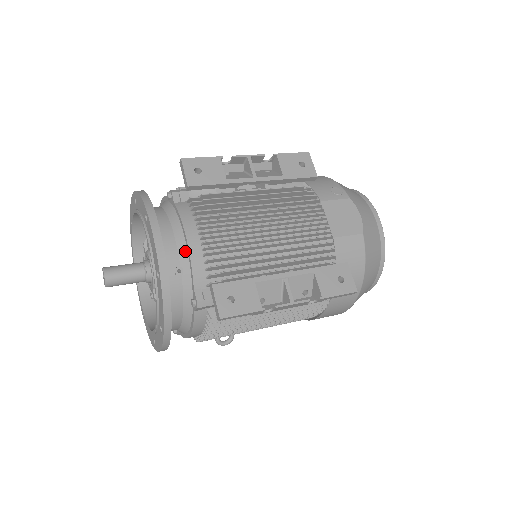
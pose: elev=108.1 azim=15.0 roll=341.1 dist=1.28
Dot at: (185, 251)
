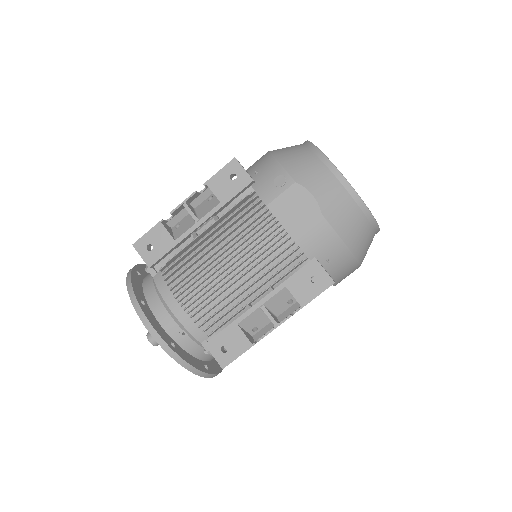
Dot at: (177, 319)
